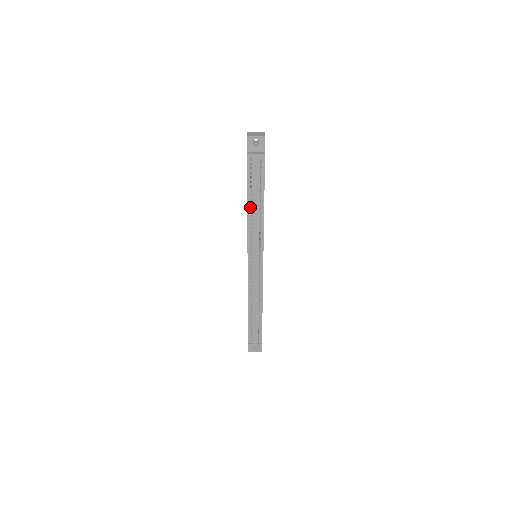
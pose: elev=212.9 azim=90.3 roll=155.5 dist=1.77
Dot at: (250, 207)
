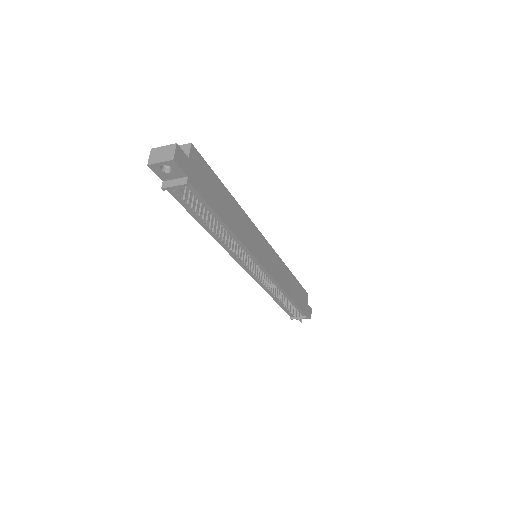
Dot at: (210, 230)
